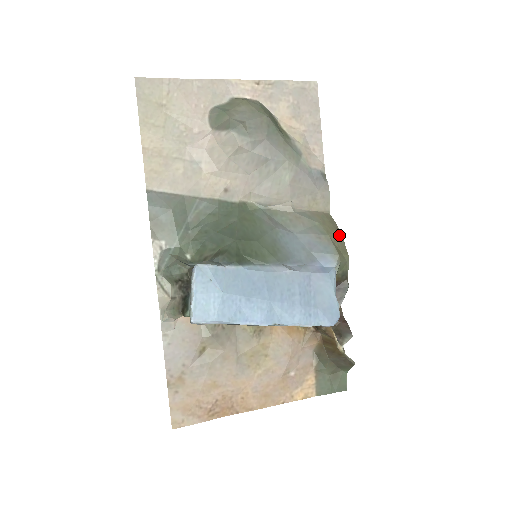
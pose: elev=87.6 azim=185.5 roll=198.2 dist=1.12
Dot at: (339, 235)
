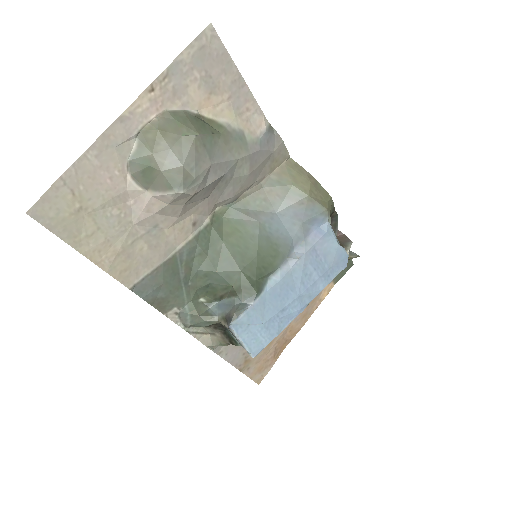
Dot at: (315, 184)
